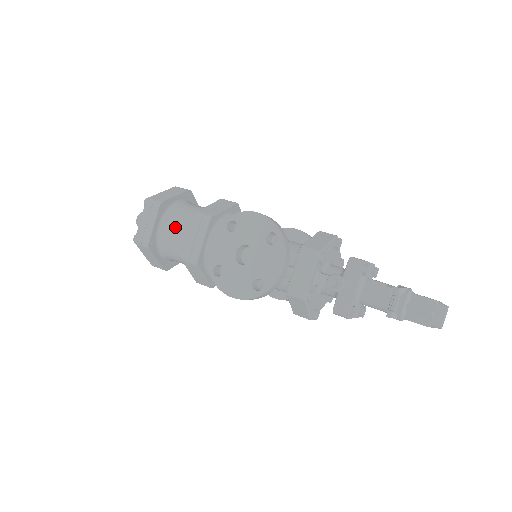
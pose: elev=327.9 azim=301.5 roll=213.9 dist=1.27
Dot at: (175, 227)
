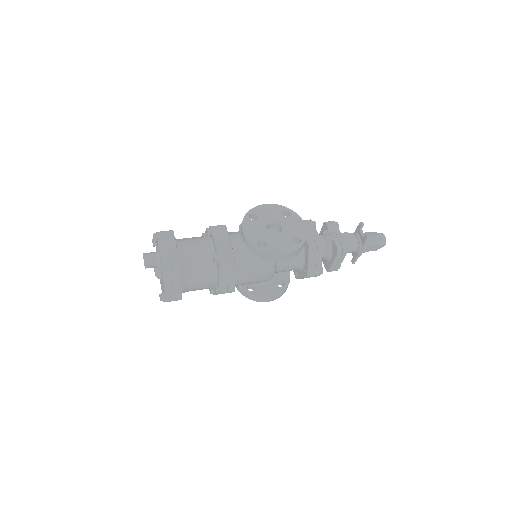
Dot at: (192, 246)
